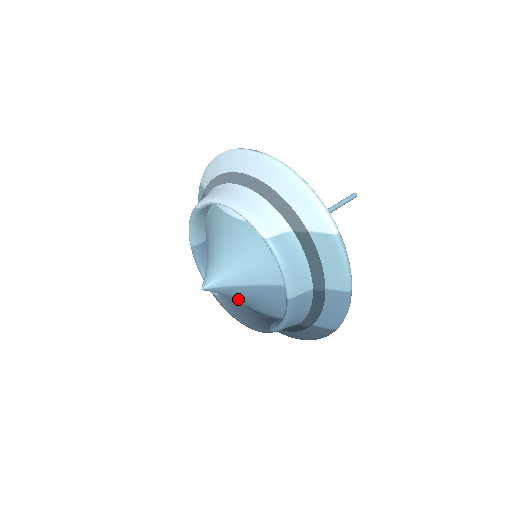
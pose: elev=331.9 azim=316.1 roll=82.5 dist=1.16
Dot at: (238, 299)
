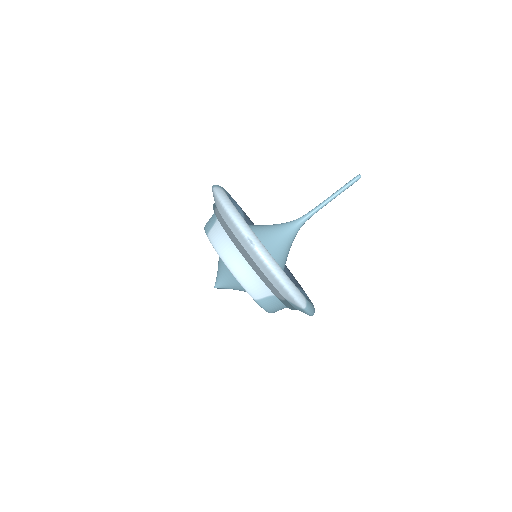
Dot at: occluded
